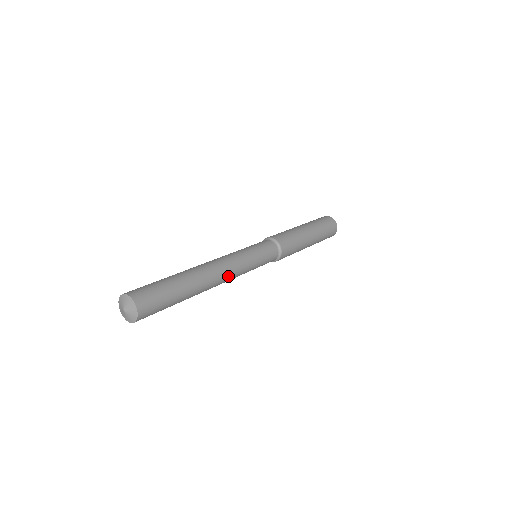
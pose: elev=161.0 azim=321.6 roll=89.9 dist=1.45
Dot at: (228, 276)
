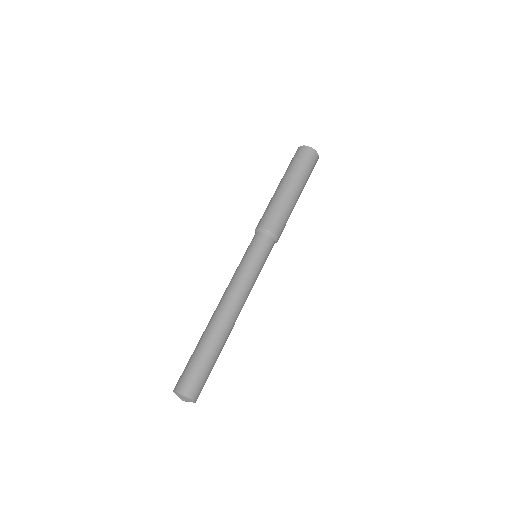
Dot at: (241, 303)
